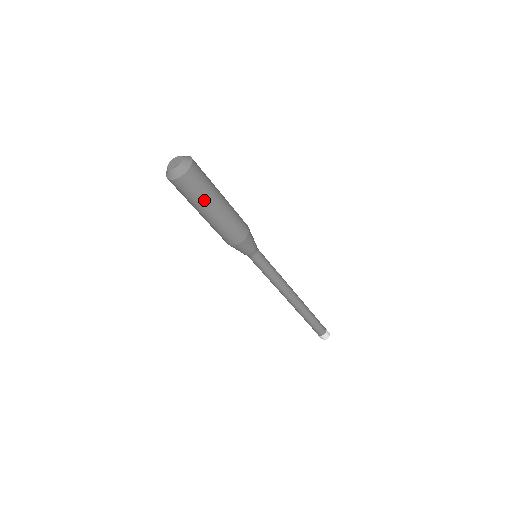
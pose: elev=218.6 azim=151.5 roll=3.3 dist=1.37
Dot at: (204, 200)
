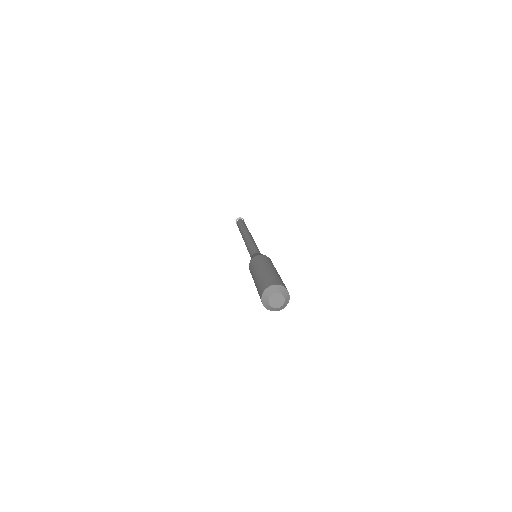
Dot at: occluded
